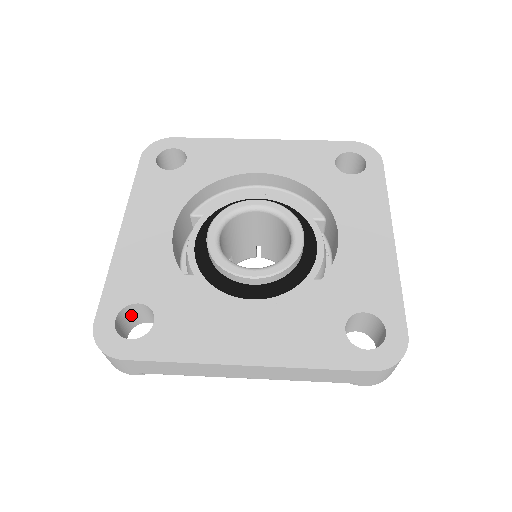
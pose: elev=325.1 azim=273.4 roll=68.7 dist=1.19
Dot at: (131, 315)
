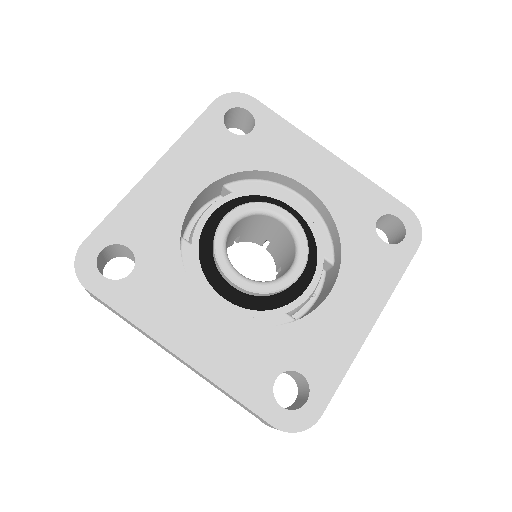
Dot at: (119, 249)
